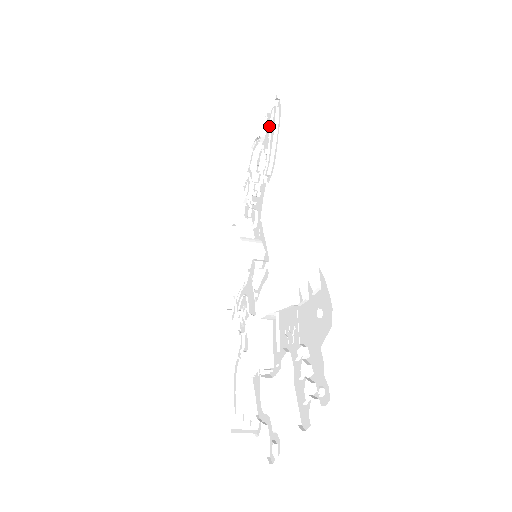
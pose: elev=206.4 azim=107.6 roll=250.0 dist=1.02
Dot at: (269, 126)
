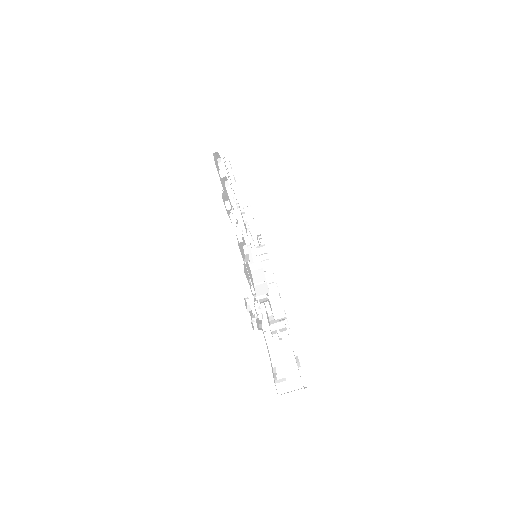
Dot at: occluded
